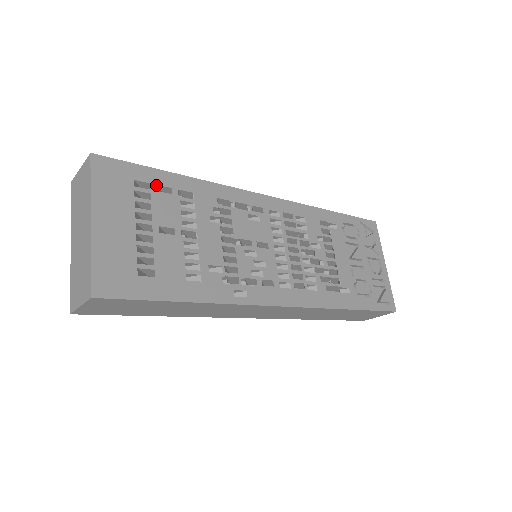
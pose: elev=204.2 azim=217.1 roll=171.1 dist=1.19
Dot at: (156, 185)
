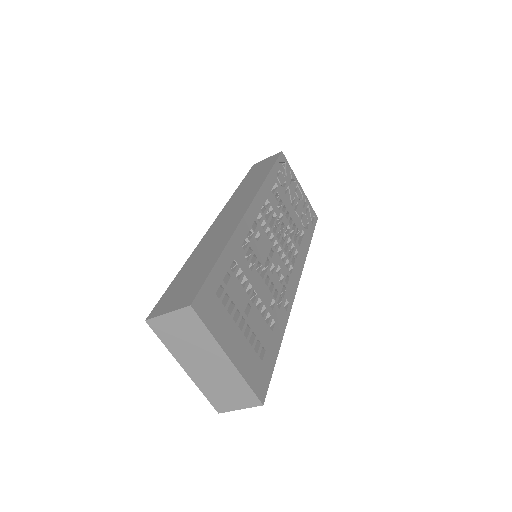
Dot at: (223, 281)
